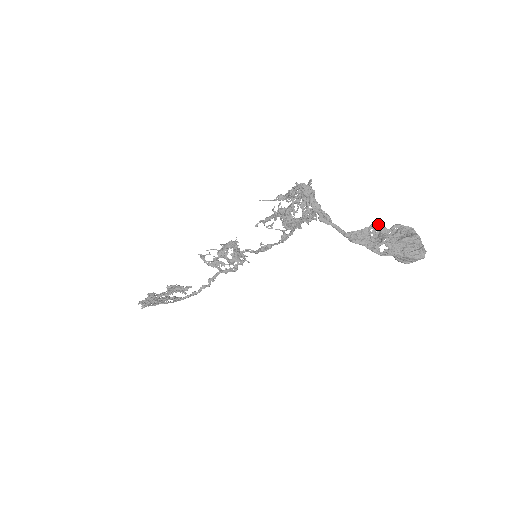
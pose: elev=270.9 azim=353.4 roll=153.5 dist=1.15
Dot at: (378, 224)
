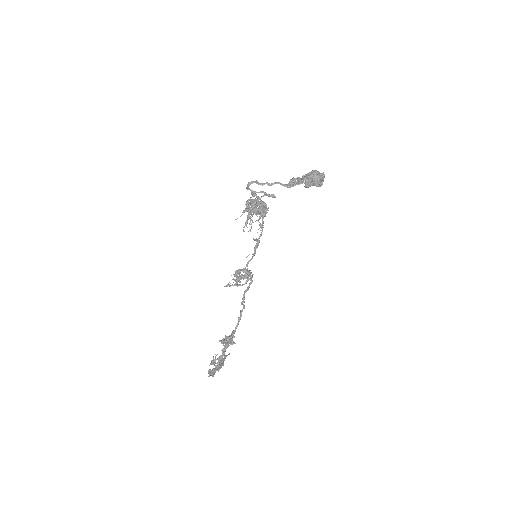
Dot at: (294, 178)
